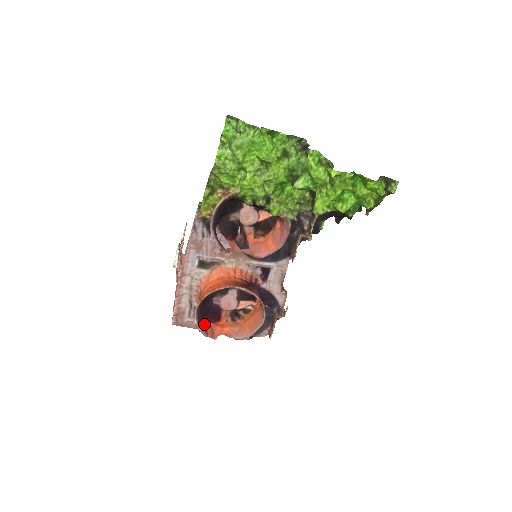
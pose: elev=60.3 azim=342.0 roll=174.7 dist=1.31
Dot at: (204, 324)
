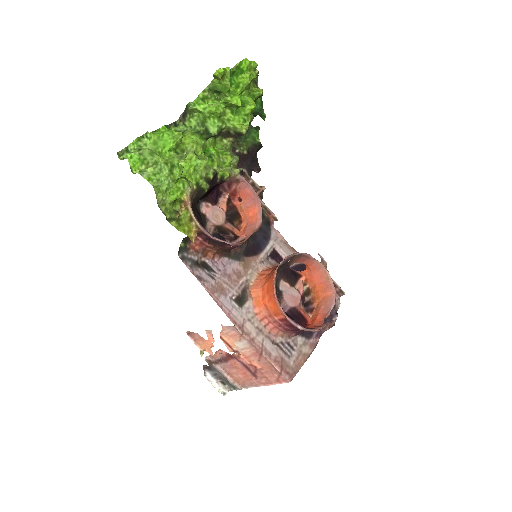
Dot at: occluded
